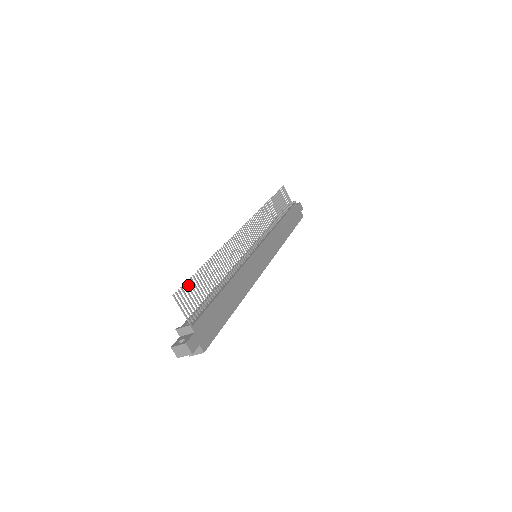
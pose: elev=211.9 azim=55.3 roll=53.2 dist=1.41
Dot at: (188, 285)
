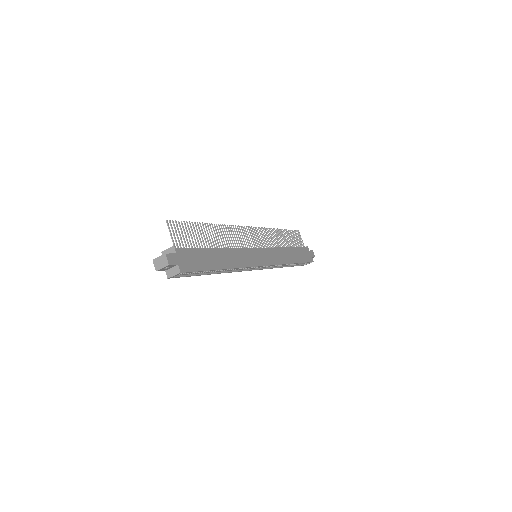
Dot at: occluded
